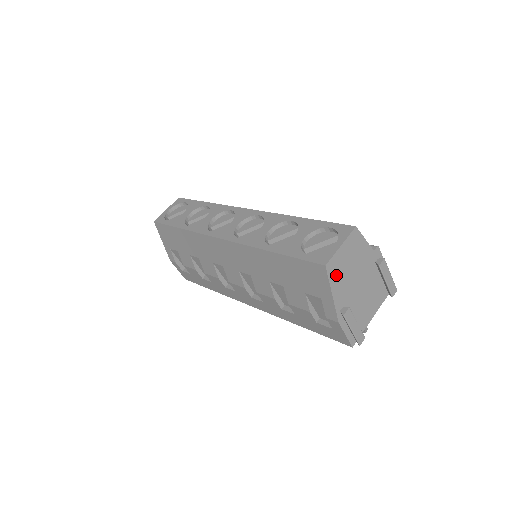
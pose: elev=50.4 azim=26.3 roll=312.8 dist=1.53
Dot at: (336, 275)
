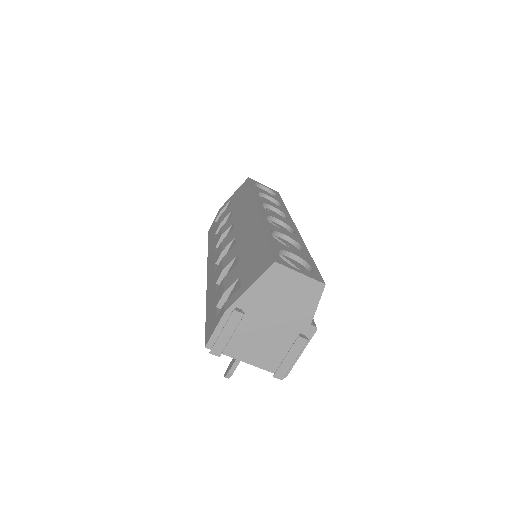
Dot at: (270, 282)
